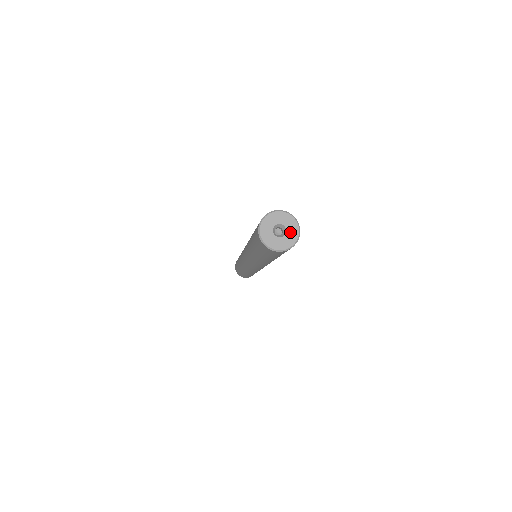
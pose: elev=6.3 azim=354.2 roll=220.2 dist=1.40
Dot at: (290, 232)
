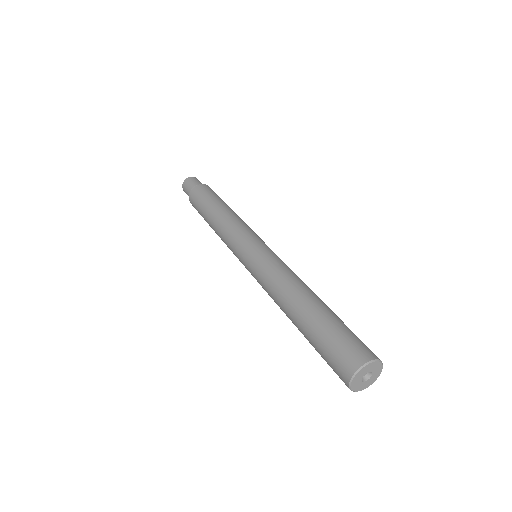
Dot at: (375, 375)
